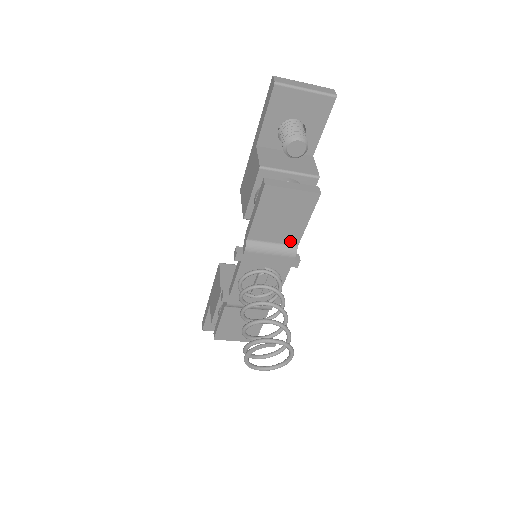
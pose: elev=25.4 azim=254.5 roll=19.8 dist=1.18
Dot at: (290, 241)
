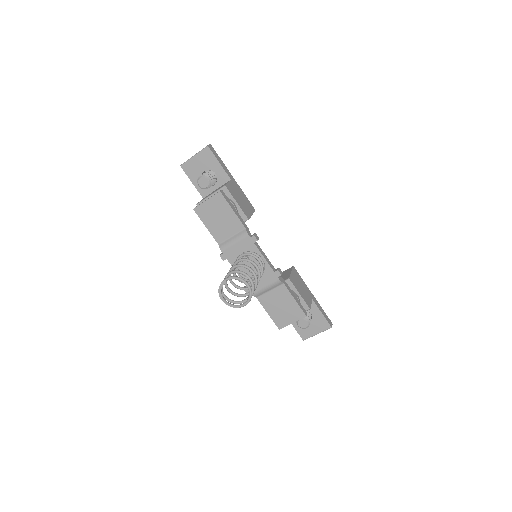
Dot at: (238, 228)
